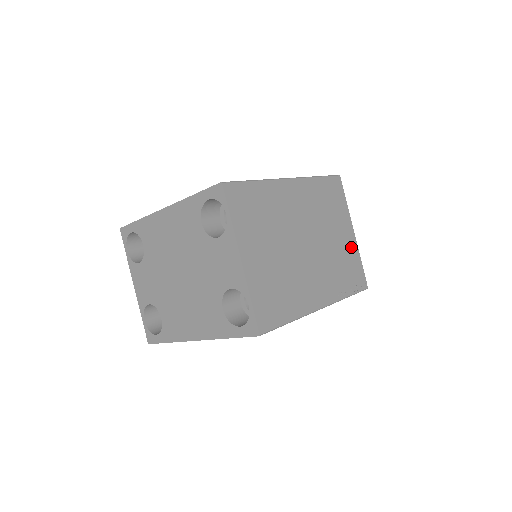
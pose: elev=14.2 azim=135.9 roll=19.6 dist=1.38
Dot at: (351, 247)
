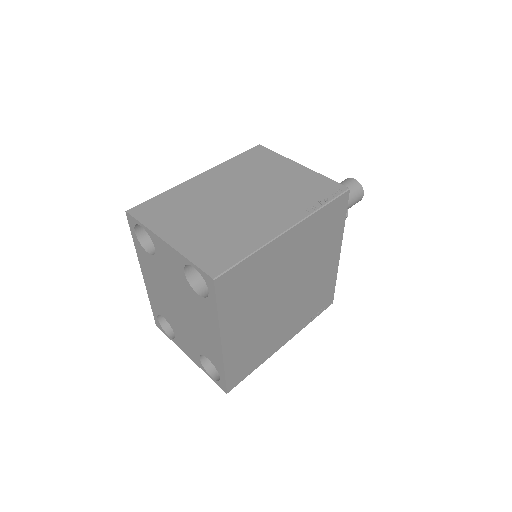
Dot at: (304, 175)
